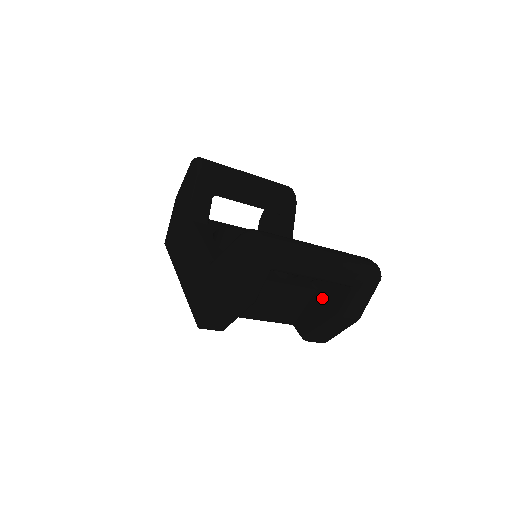
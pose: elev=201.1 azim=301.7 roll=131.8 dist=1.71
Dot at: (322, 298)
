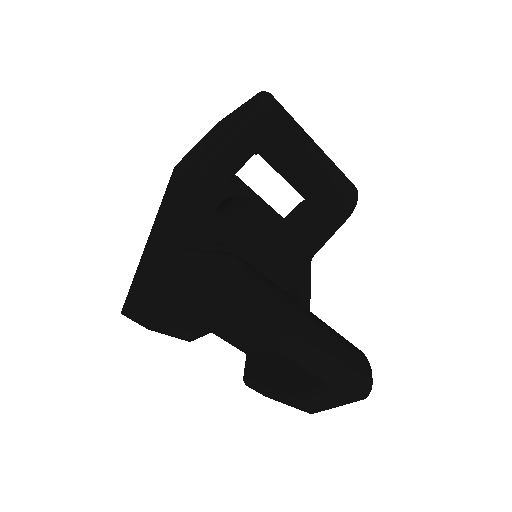
Dot at: occluded
